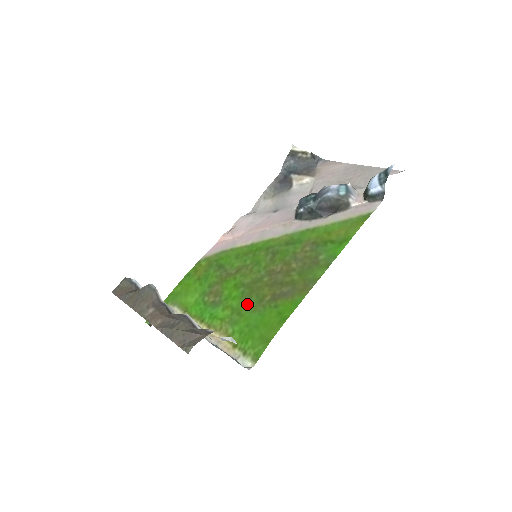
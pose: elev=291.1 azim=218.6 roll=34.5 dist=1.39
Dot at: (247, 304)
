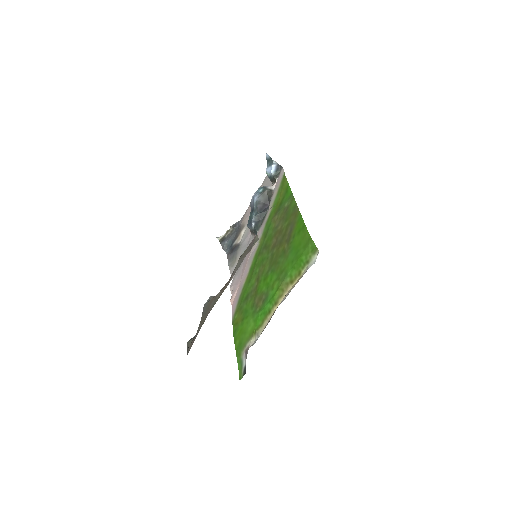
Dot at: (280, 265)
